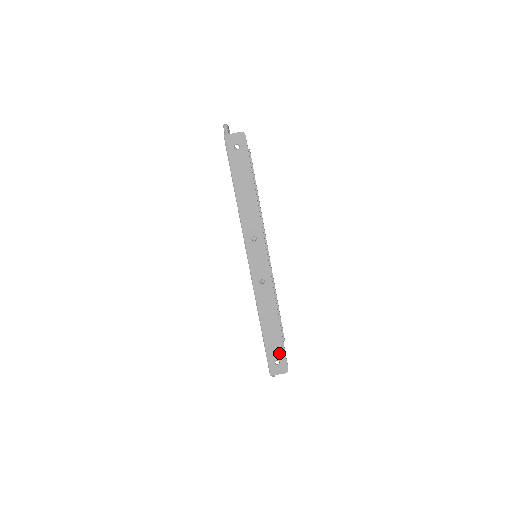
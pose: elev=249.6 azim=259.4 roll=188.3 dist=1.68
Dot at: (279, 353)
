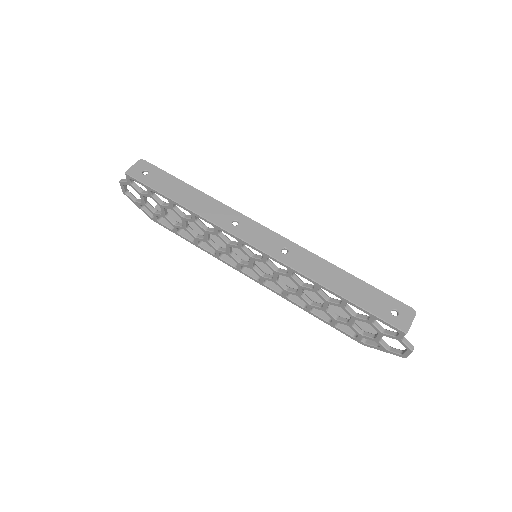
Dot at: (383, 301)
